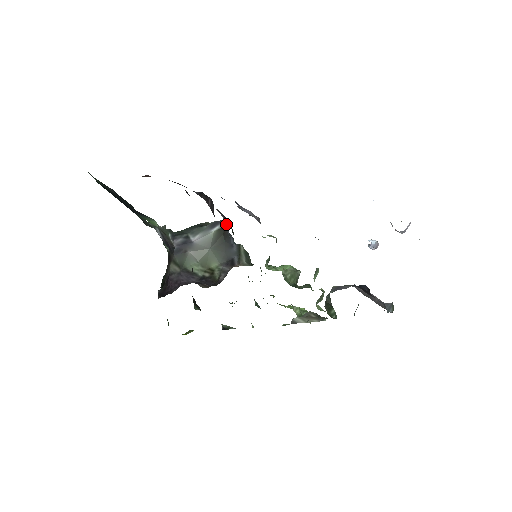
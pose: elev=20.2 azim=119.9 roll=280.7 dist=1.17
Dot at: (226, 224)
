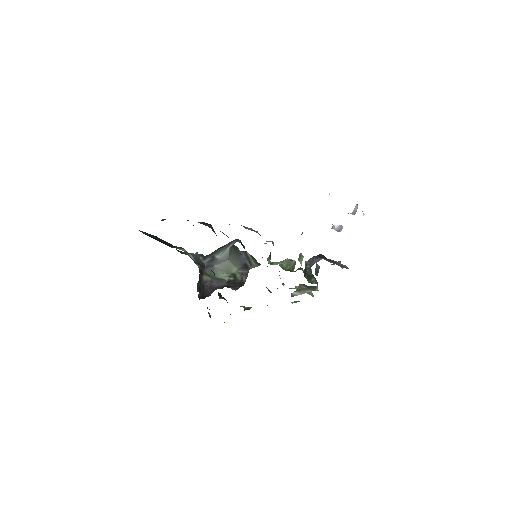
Dot at: occluded
